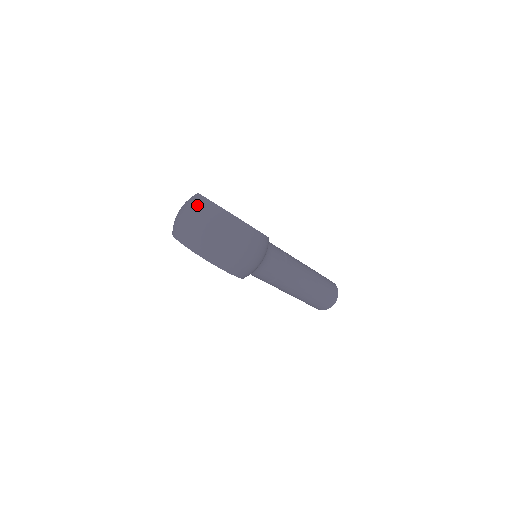
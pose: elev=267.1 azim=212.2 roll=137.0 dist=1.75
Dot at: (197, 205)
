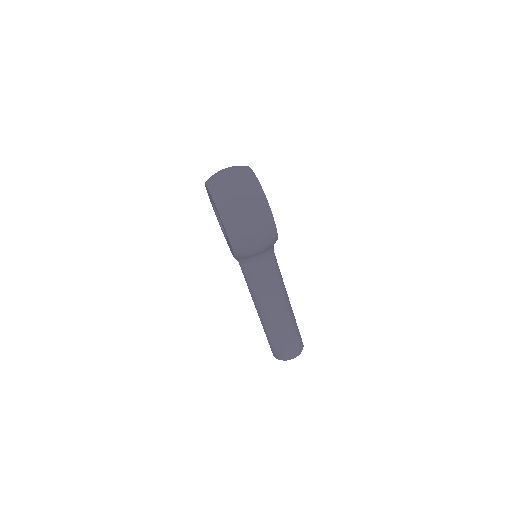
Dot at: (241, 168)
